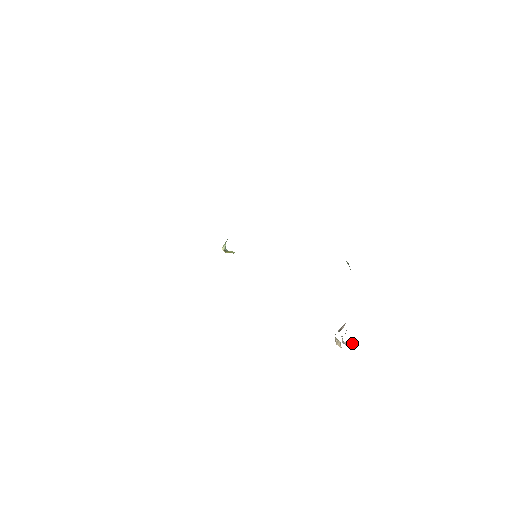
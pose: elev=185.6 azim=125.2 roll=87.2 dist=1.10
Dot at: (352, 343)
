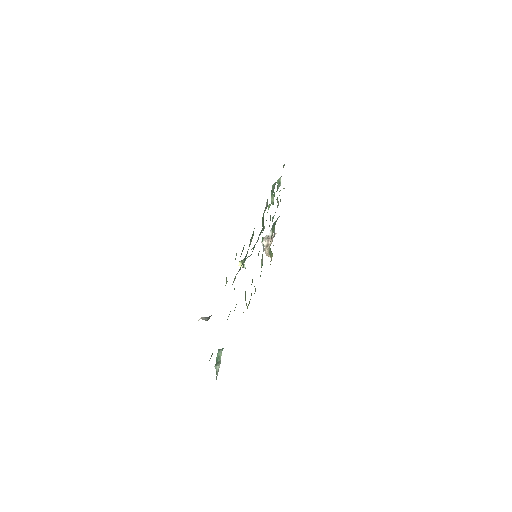
Dot at: occluded
